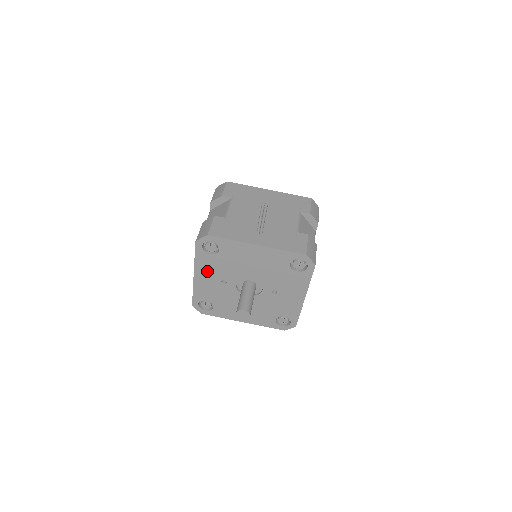
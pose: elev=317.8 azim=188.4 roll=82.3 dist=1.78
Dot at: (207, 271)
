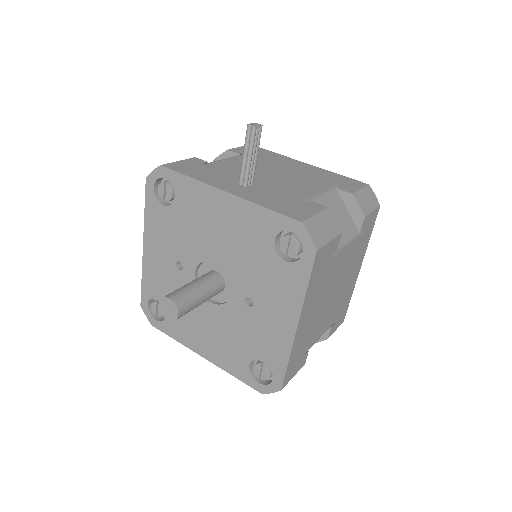
Dot at: (159, 240)
